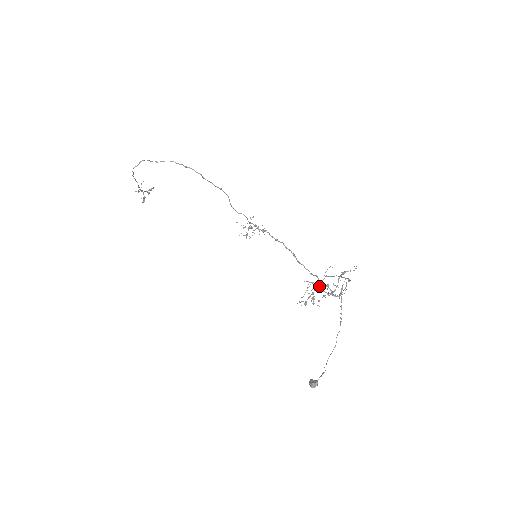
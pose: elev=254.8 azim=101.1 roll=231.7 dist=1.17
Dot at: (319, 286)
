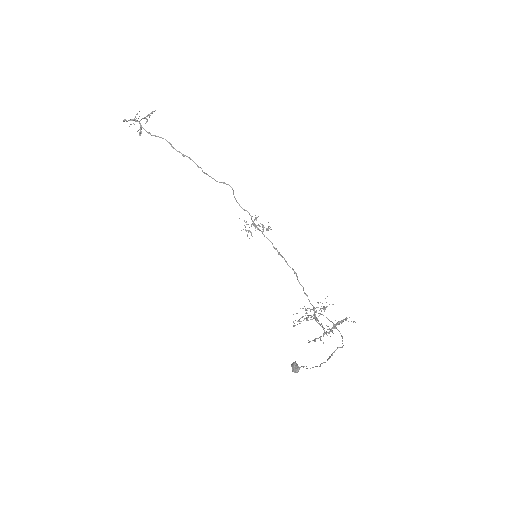
Dot at: (314, 317)
